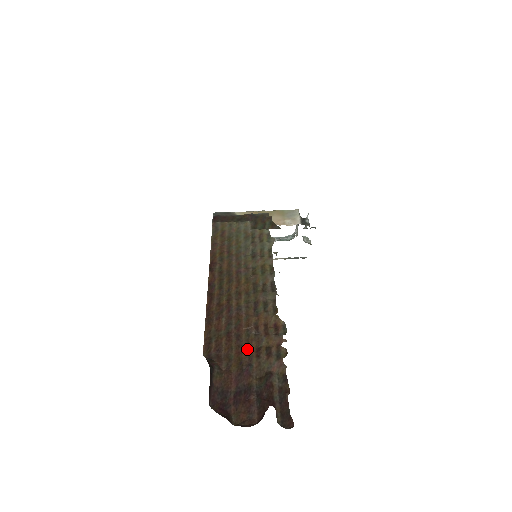
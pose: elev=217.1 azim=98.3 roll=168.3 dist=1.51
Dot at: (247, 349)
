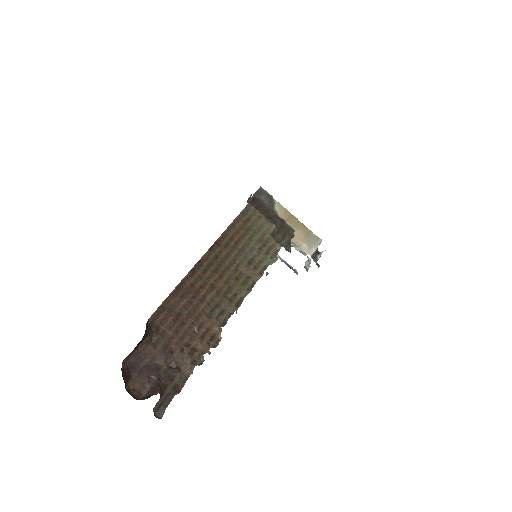
Dot at: (180, 338)
